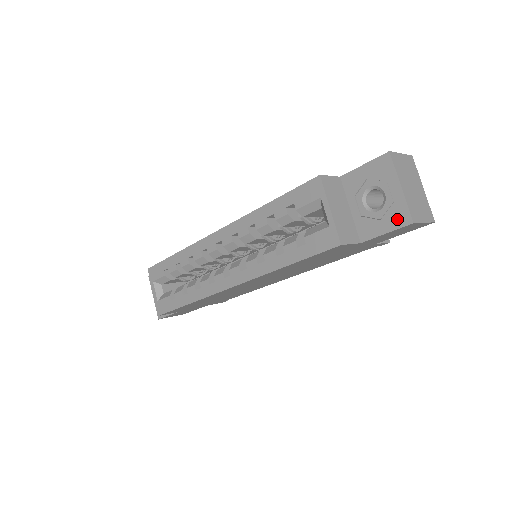
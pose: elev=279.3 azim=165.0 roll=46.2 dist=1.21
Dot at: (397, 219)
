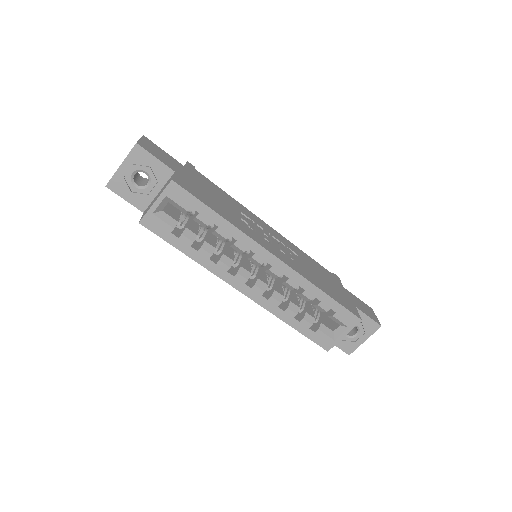
Dot at: (347, 348)
